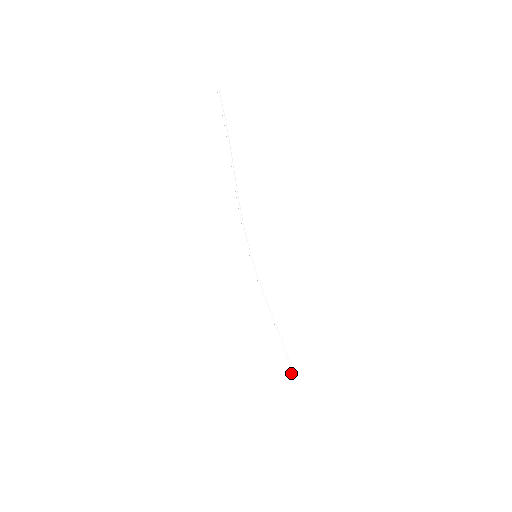
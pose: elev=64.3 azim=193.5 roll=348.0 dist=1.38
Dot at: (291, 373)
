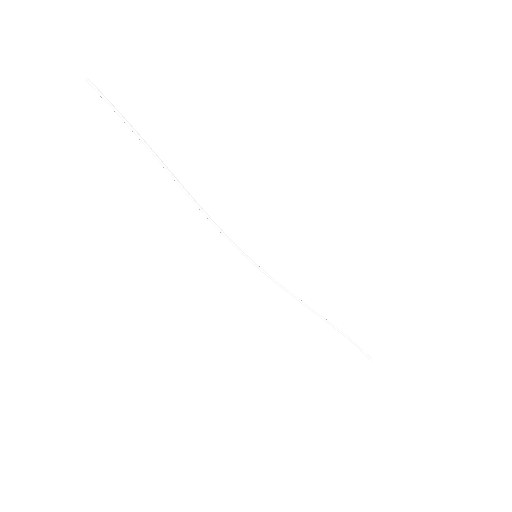
Dot at: (366, 356)
